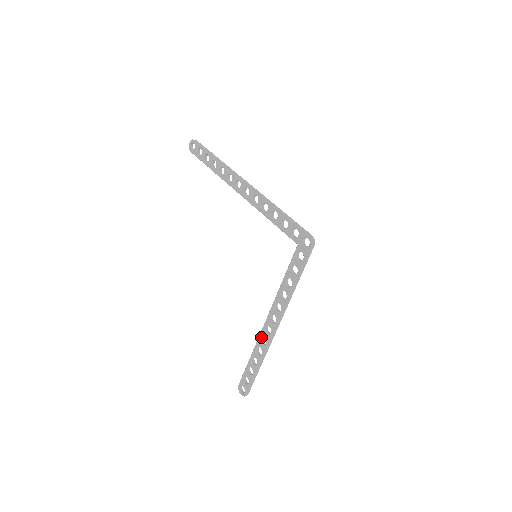
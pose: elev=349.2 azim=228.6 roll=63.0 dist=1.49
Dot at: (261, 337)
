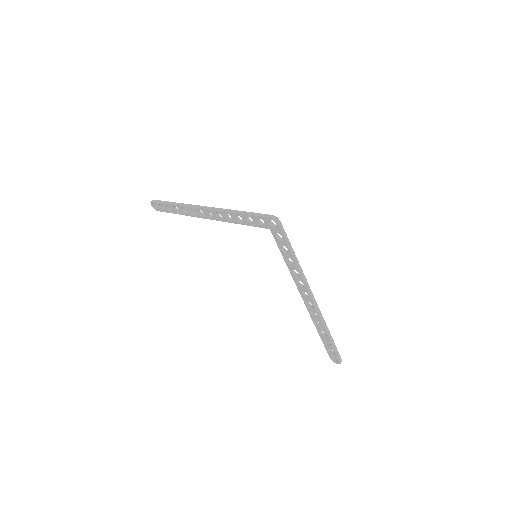
Dot at: (311, 313)
